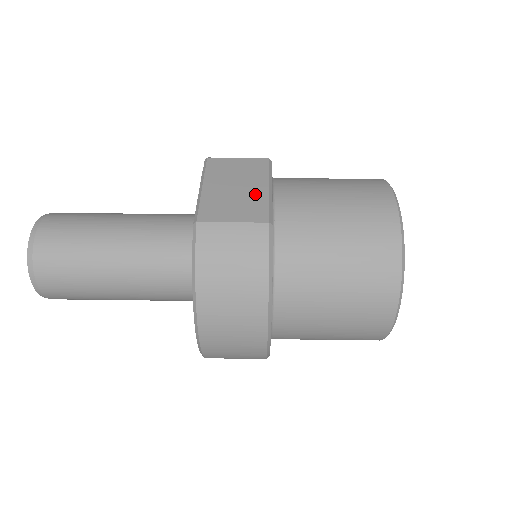
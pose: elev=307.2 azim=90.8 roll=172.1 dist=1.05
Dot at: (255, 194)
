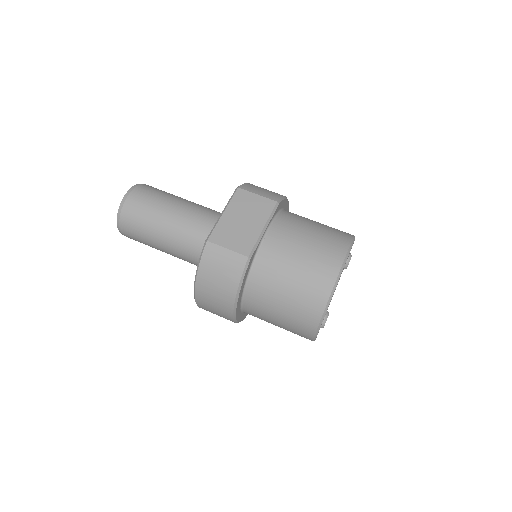
Dot at: (252, 231)
